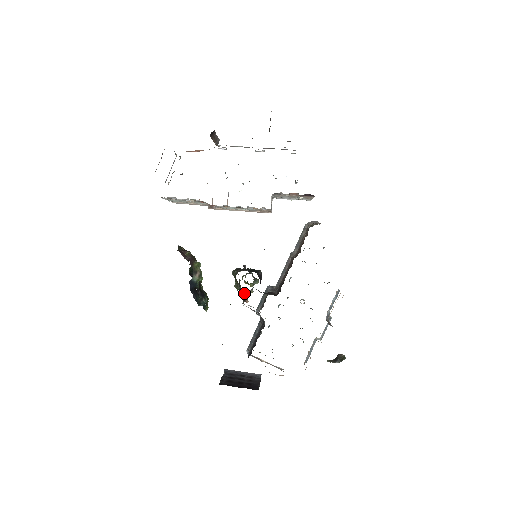
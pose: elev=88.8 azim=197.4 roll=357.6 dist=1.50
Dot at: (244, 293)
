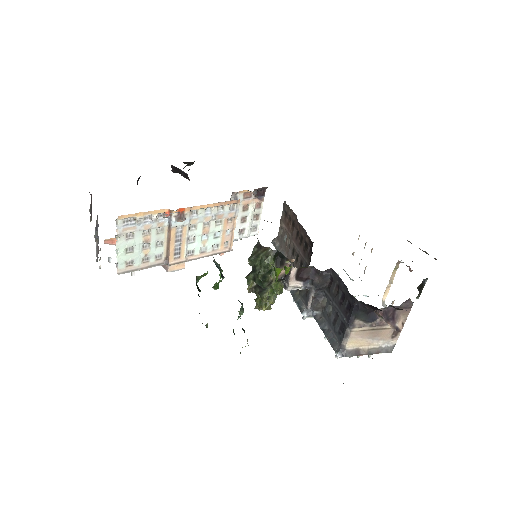
Dot at: occluded
